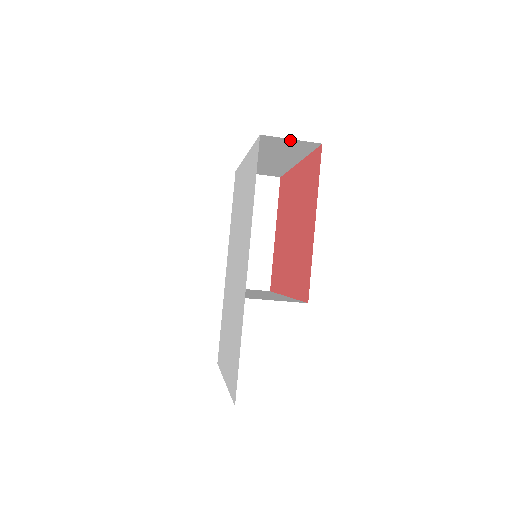
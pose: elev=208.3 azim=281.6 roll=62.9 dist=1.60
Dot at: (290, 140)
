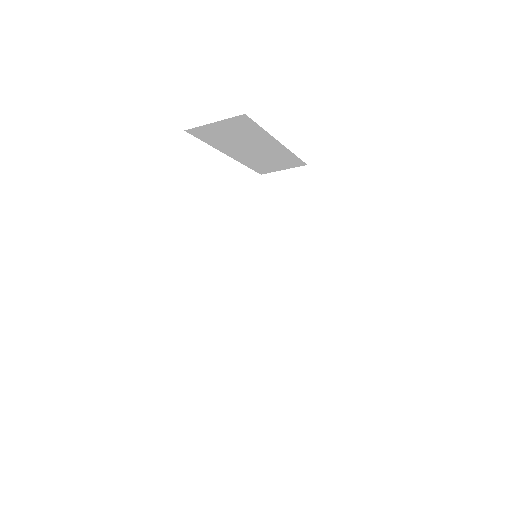
Dot at: (216, 124)
